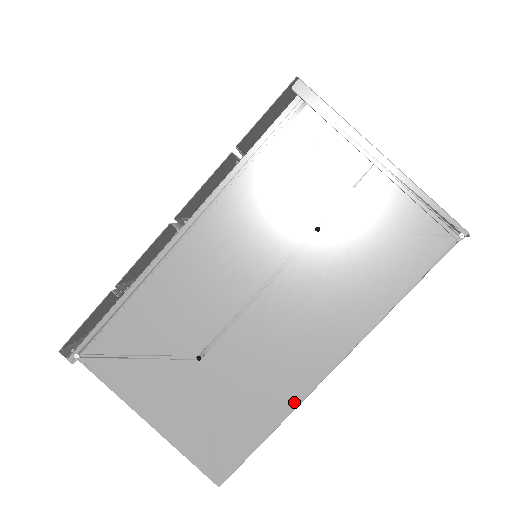
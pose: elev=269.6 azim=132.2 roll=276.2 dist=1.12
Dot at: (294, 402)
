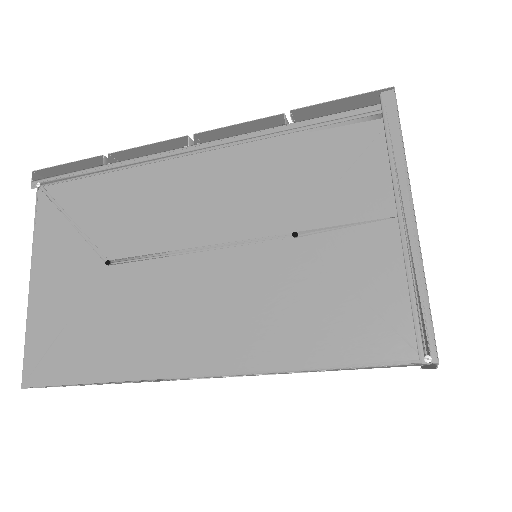
Dot at: (138, 374)
